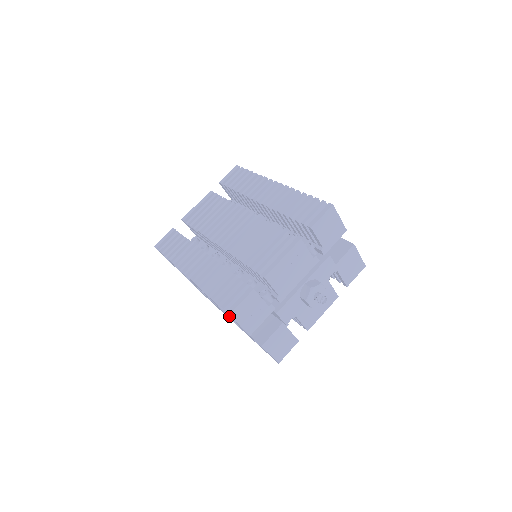
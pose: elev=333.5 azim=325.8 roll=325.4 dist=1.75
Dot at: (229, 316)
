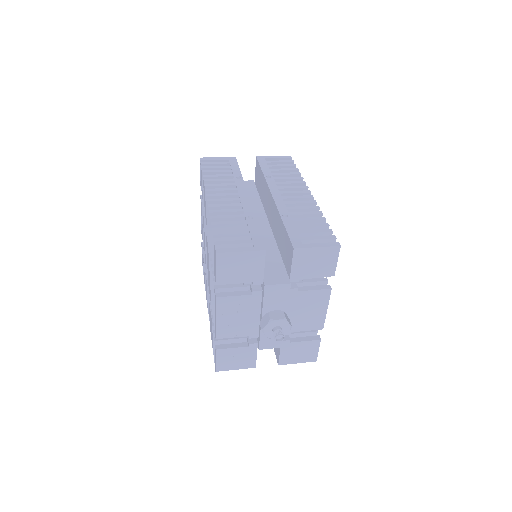
Dot at: occluded
